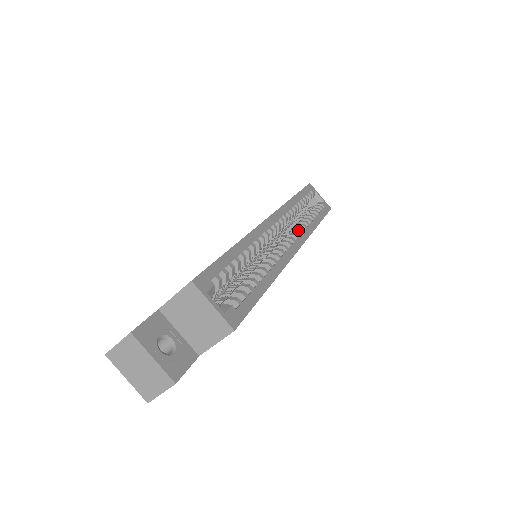
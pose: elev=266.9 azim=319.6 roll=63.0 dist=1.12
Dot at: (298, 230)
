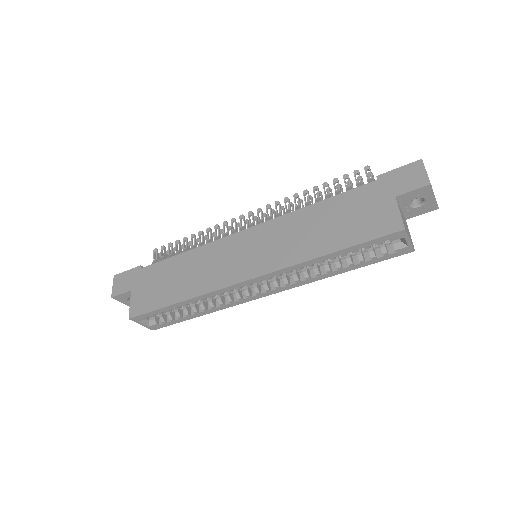
Dot at: (288, 283)
